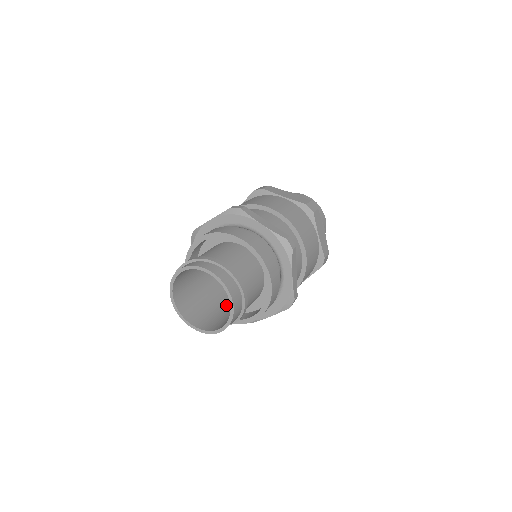
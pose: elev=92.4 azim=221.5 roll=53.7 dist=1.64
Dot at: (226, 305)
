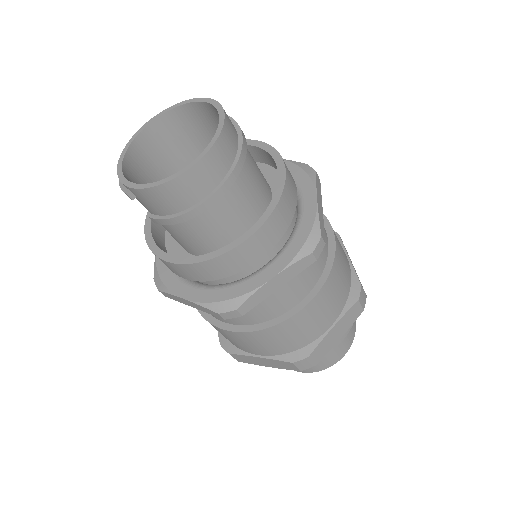
Dot at: (201, 239)
